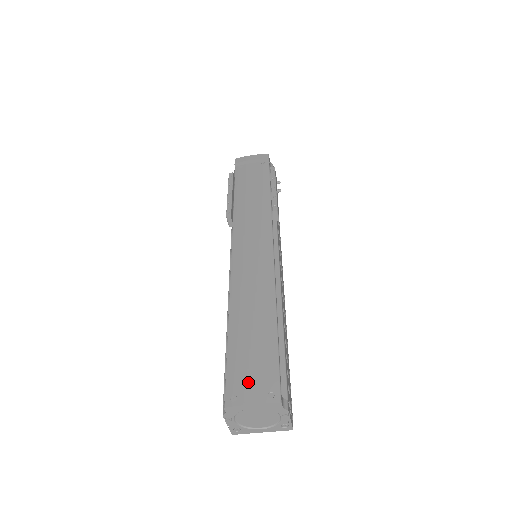
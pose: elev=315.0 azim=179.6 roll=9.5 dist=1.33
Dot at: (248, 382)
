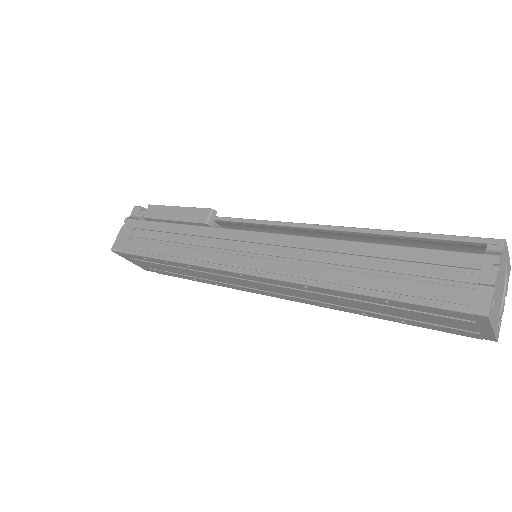
Dot at: (474, 247)
